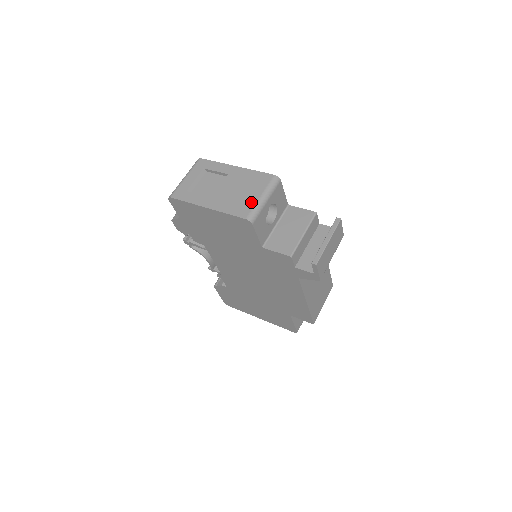
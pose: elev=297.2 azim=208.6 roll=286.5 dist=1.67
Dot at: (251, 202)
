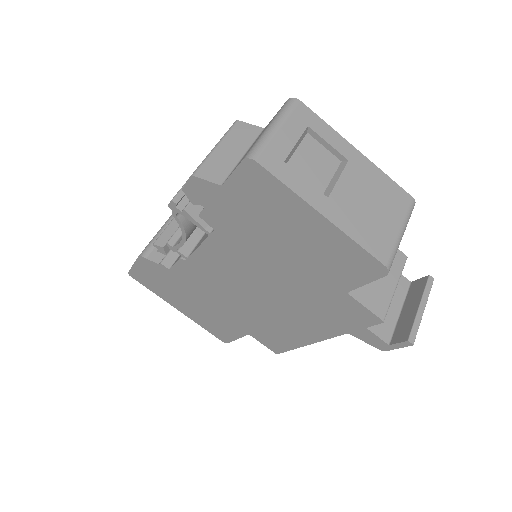
Dot at: (390, 236)
